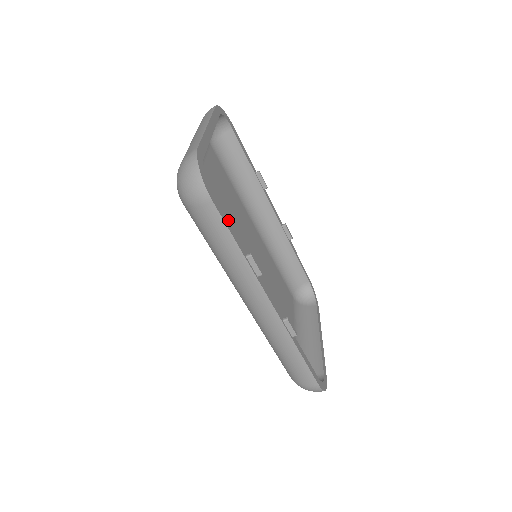
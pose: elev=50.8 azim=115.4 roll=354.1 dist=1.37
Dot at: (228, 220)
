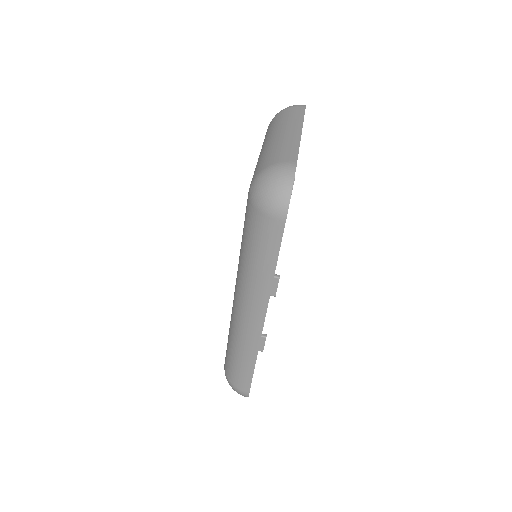
Dot at: occluded
